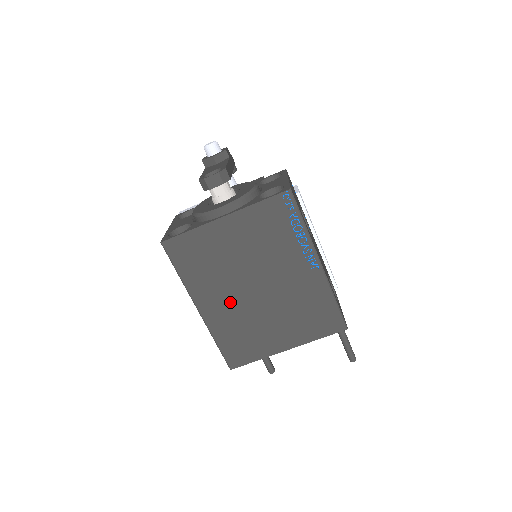
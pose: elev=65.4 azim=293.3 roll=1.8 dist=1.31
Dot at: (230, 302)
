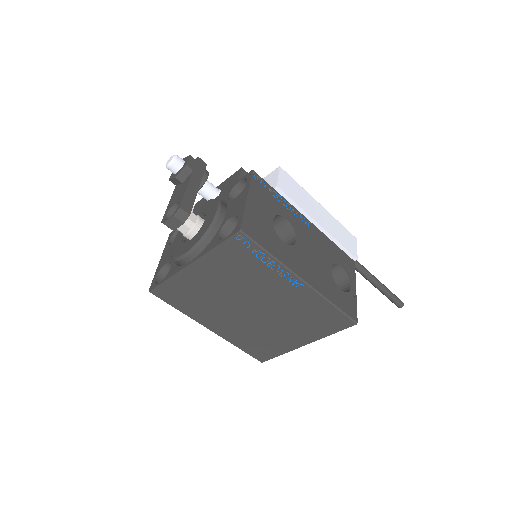
Dot at: (234, 321)
